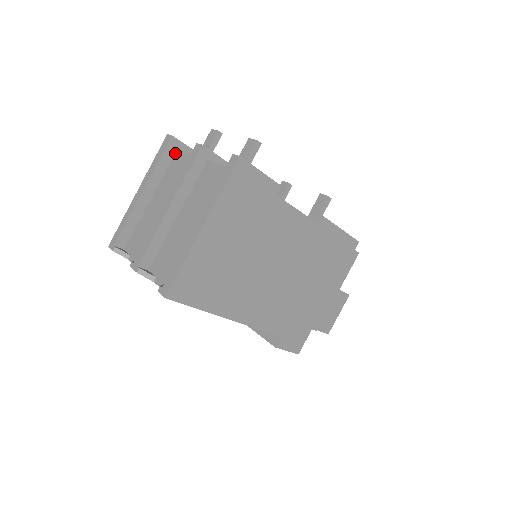
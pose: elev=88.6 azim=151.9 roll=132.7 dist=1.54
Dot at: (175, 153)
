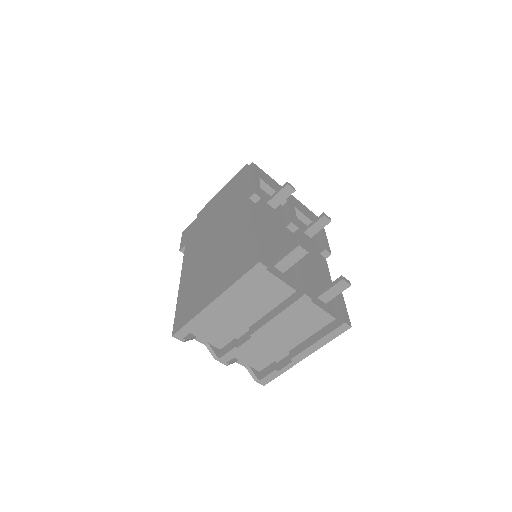
Dot at: occluded
